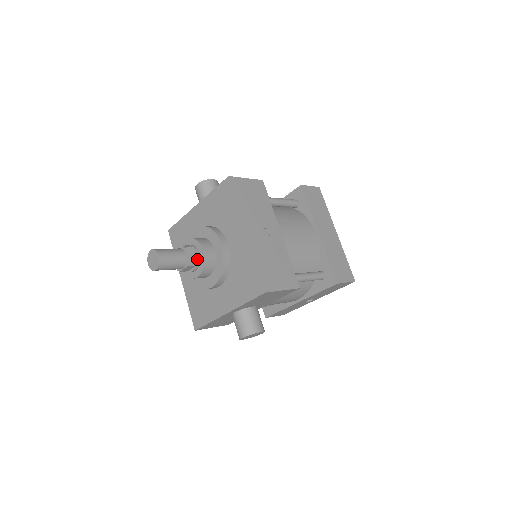
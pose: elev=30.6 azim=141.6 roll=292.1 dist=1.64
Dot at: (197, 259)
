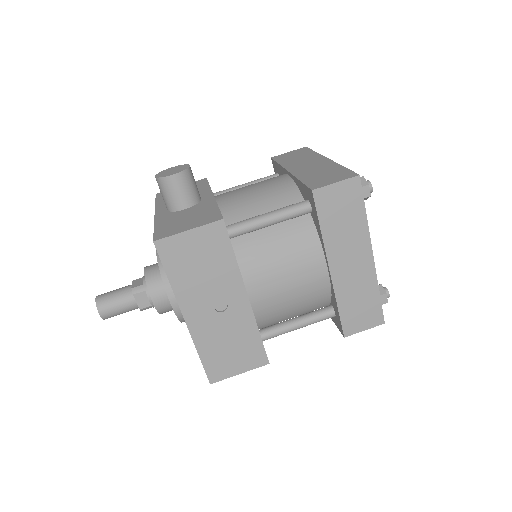
Dot at: (151, 304)
